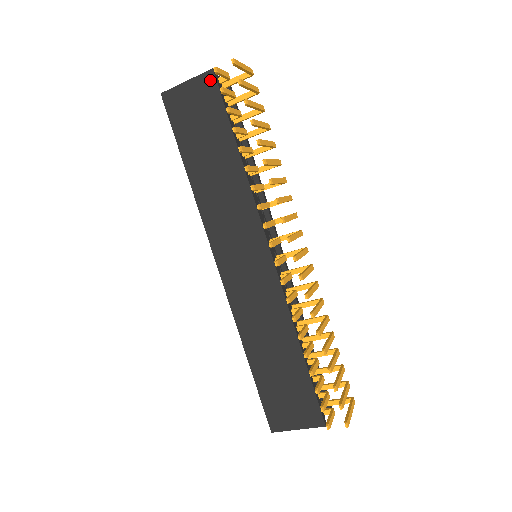
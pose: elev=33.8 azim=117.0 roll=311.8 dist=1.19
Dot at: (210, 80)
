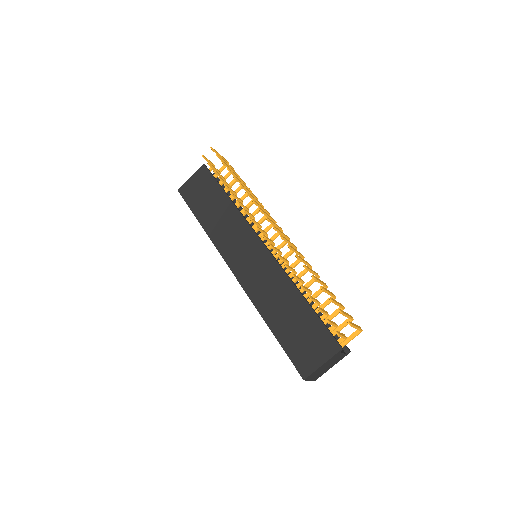
Dot at: (204, 170)
